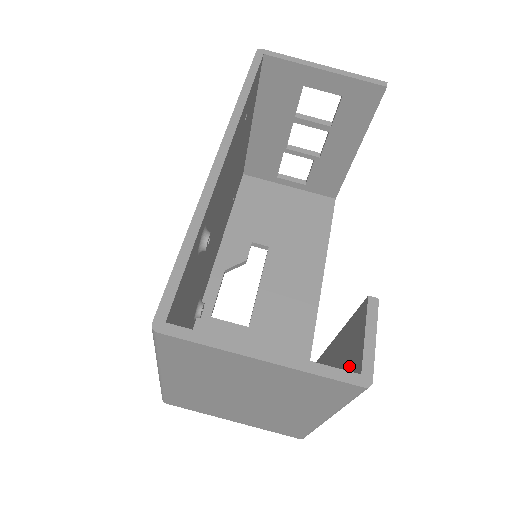
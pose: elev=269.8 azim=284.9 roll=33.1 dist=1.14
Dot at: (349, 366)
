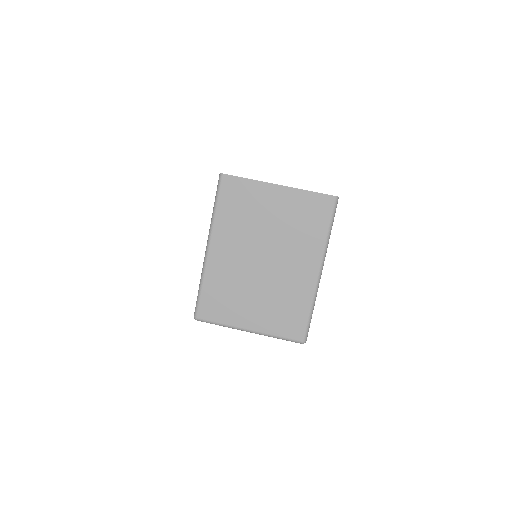
Dot at: occluded
